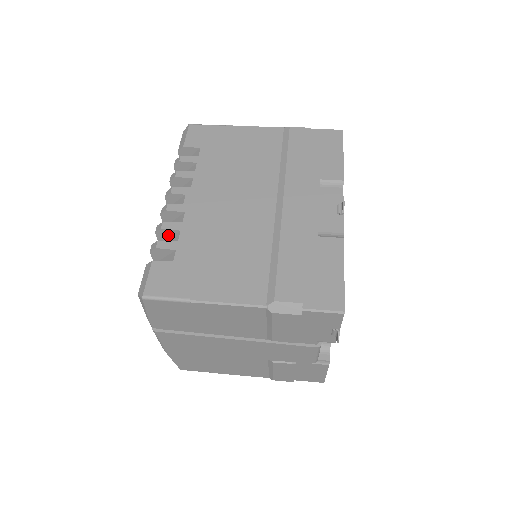
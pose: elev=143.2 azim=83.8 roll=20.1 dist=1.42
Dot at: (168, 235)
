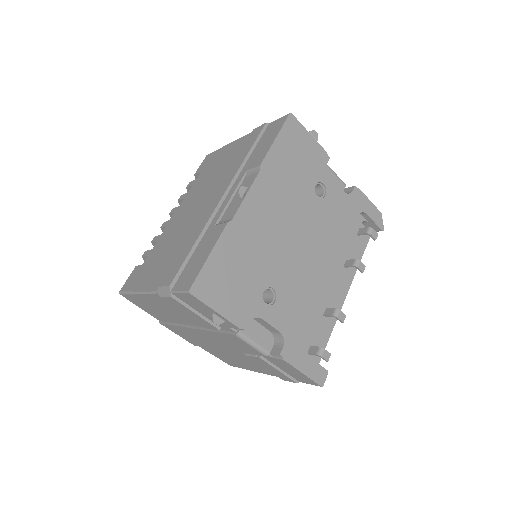
Dot at: occluded
